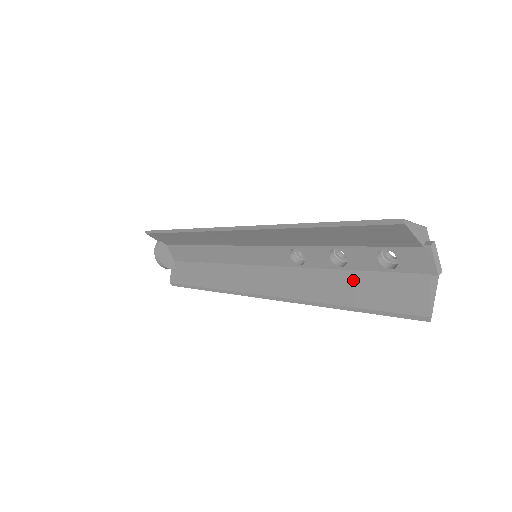
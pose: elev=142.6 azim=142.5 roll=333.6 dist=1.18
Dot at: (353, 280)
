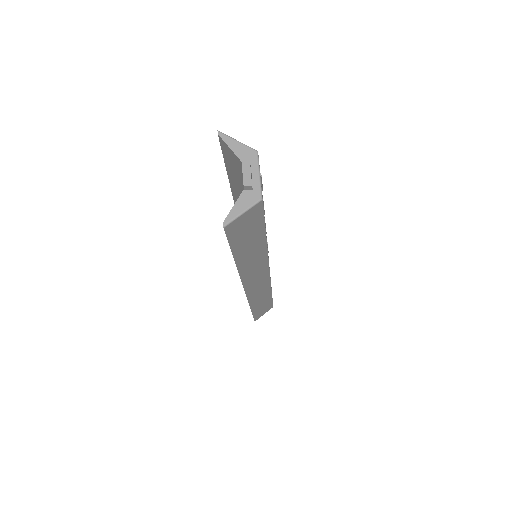
Dot at: occluded
